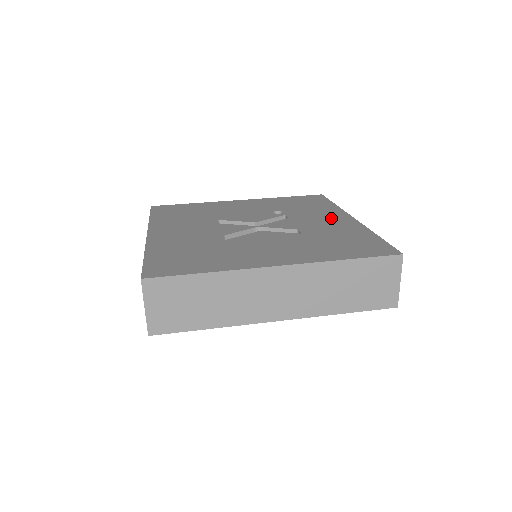
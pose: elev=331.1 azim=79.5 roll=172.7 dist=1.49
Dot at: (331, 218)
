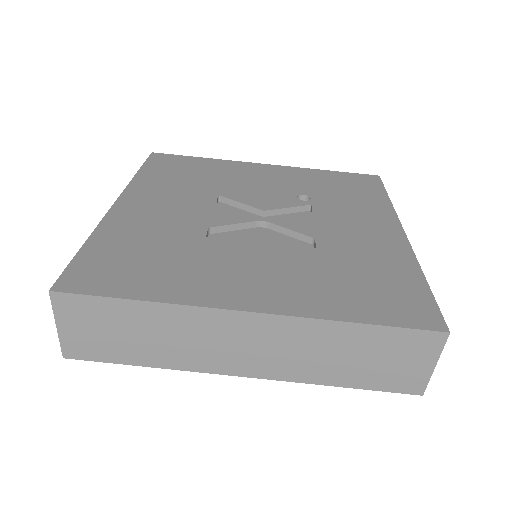
Dot at: (371, 225)
